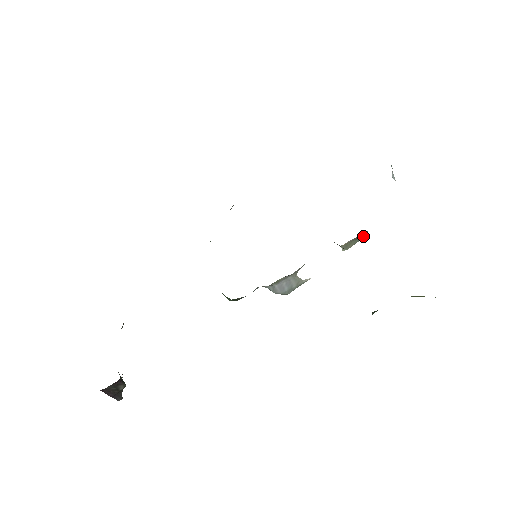
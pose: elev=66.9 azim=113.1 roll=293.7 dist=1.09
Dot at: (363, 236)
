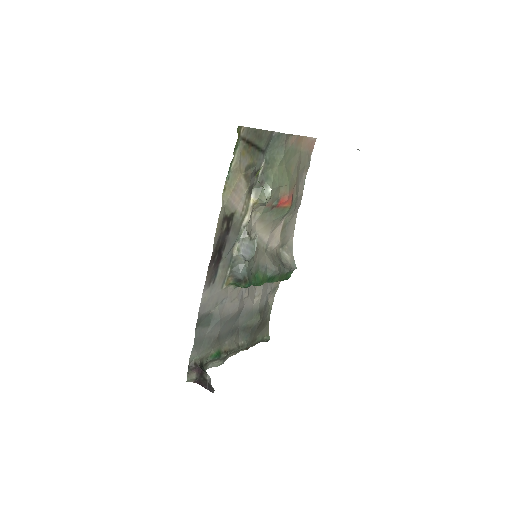
Dot at: (268, 187)
